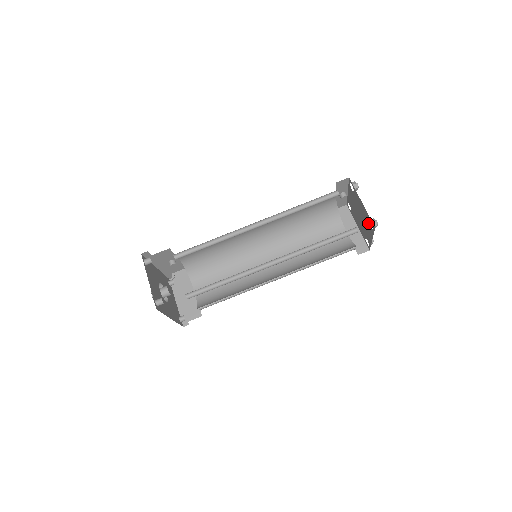
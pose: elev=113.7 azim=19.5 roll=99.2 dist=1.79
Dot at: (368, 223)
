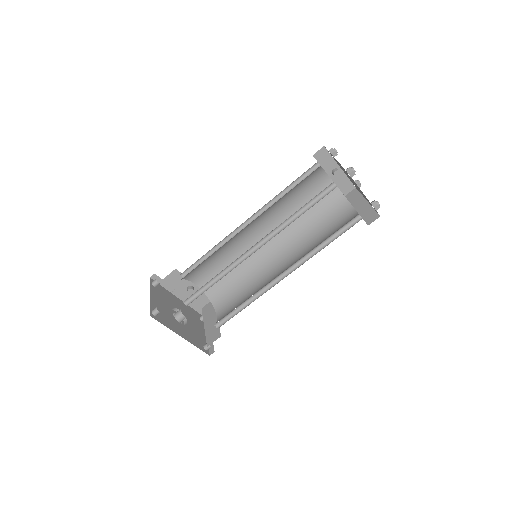
Dot at: (350, 177)
